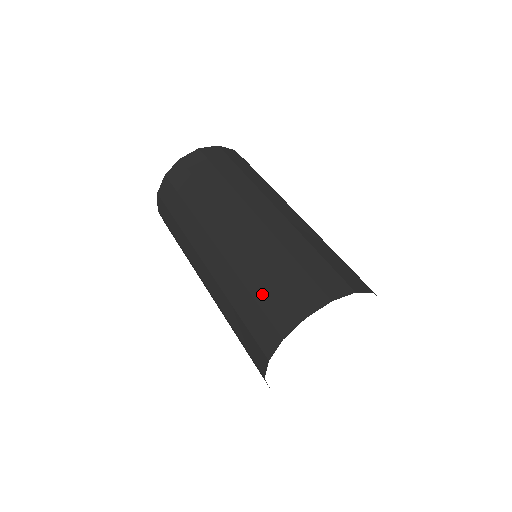
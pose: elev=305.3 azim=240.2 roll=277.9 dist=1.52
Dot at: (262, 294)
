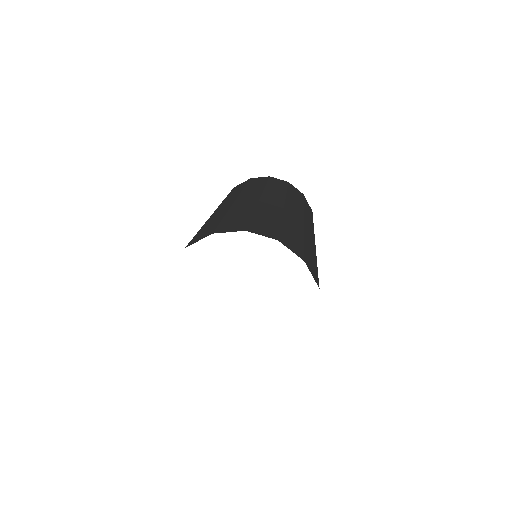
Dot at: (206, 227)
